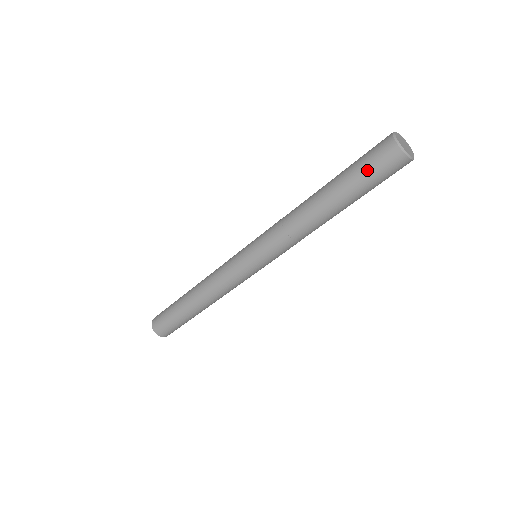
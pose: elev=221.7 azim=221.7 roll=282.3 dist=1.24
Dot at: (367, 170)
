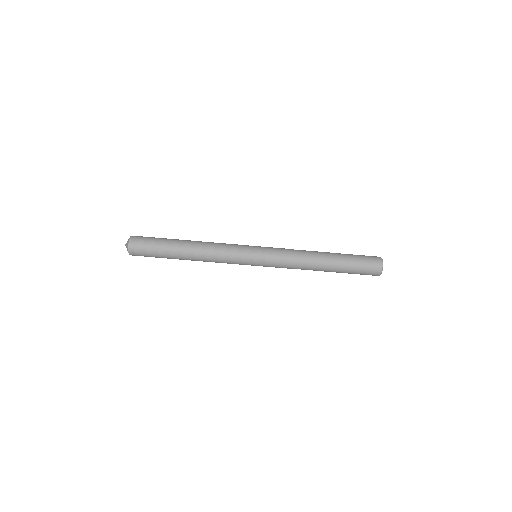
Dot at: (361, 266)
